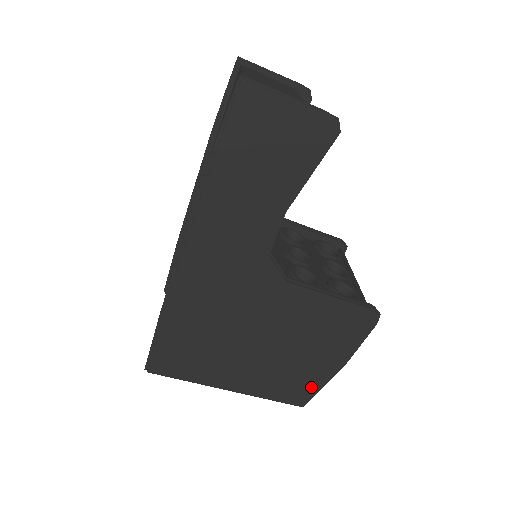
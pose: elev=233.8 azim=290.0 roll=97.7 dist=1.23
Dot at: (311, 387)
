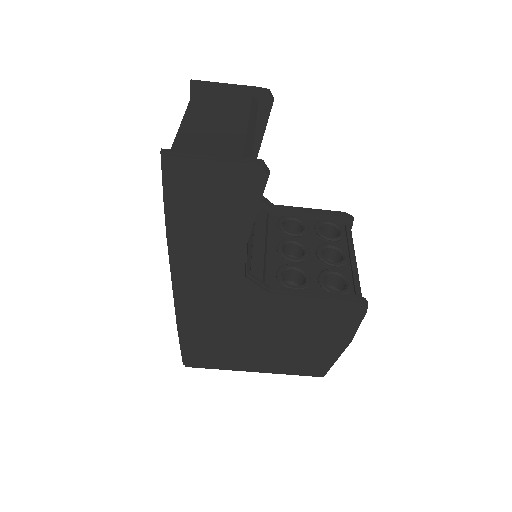
Dot at: (325, 363)
